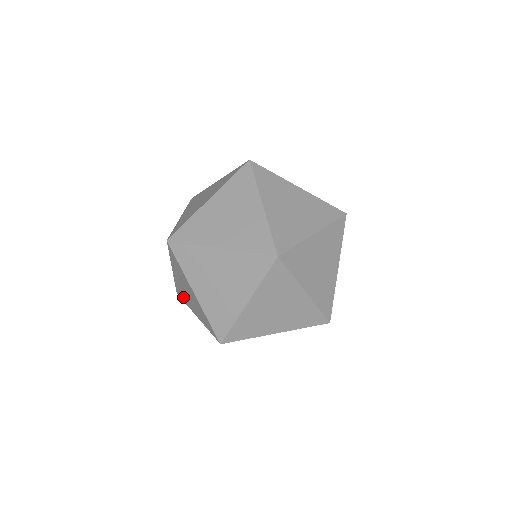
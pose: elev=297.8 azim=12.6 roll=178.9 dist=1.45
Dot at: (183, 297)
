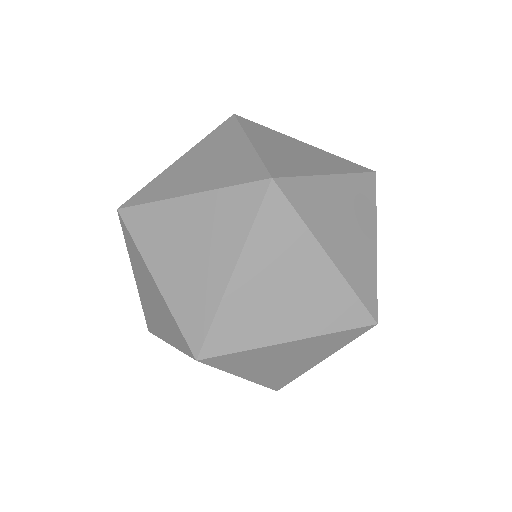
Dot at: occluded
